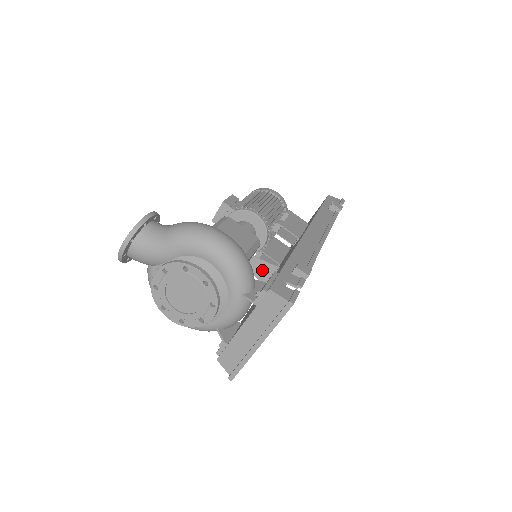
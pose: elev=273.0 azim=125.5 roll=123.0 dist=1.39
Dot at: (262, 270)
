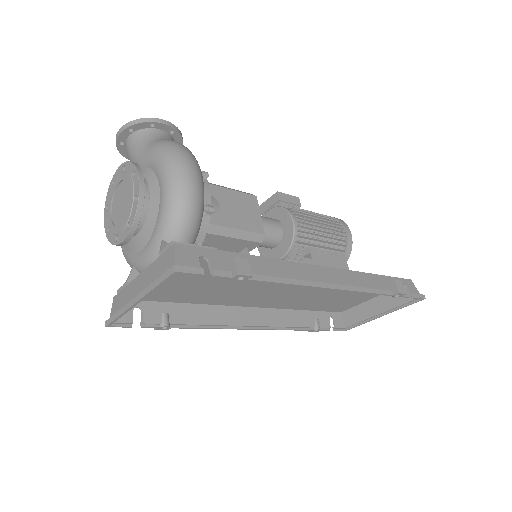
Dot at: occluded
